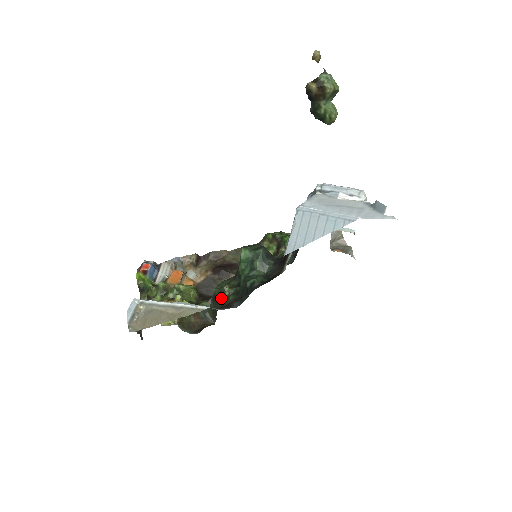
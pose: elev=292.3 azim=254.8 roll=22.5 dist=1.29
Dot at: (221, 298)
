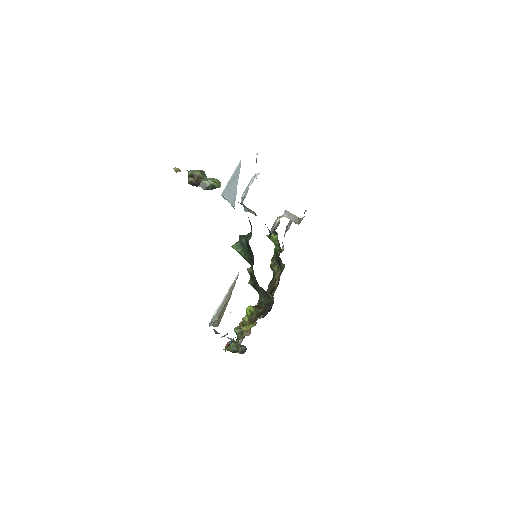
Dot at: (254, 278)
